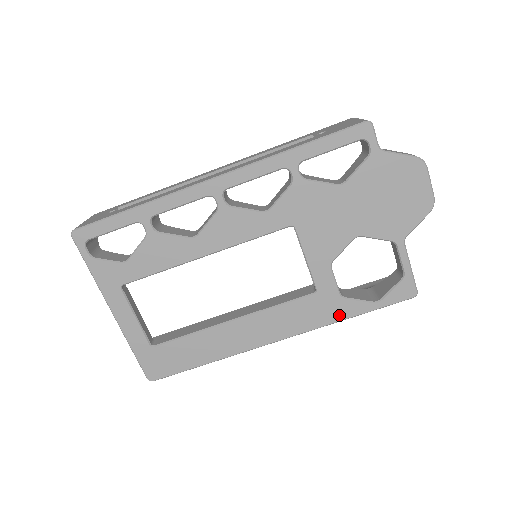
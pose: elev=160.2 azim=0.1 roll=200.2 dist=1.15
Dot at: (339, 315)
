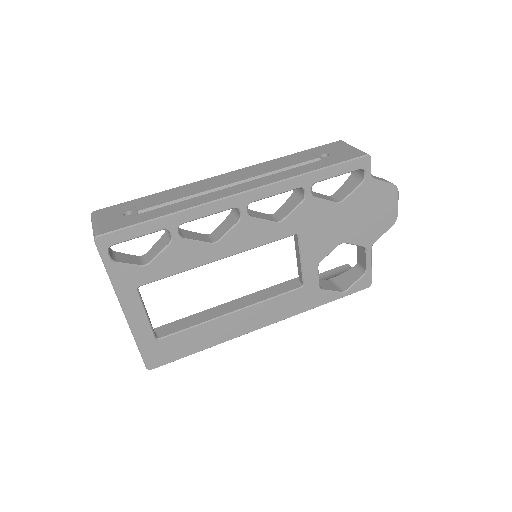
Dot at: (316, 303)
